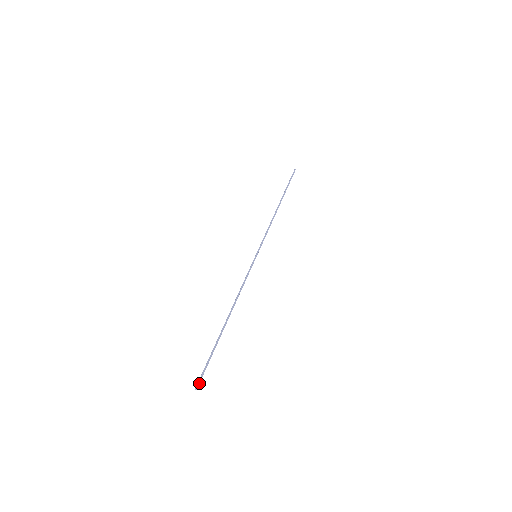
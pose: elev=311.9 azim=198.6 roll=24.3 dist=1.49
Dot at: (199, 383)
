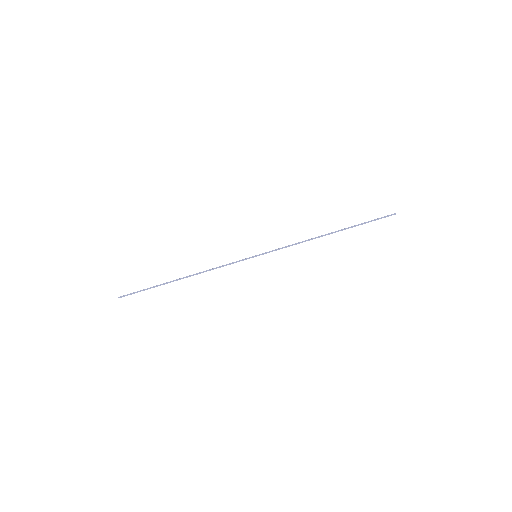
Dot at: (123, 296)
